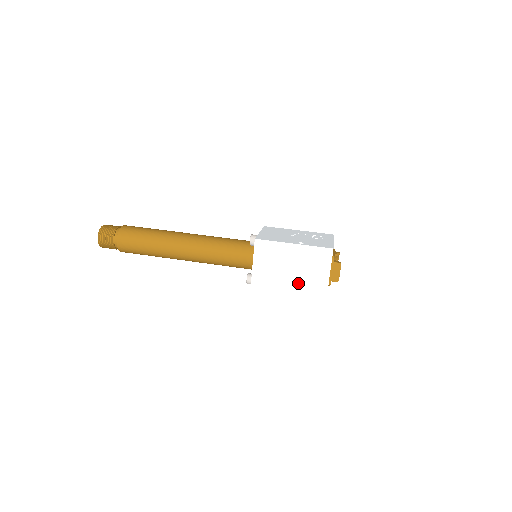
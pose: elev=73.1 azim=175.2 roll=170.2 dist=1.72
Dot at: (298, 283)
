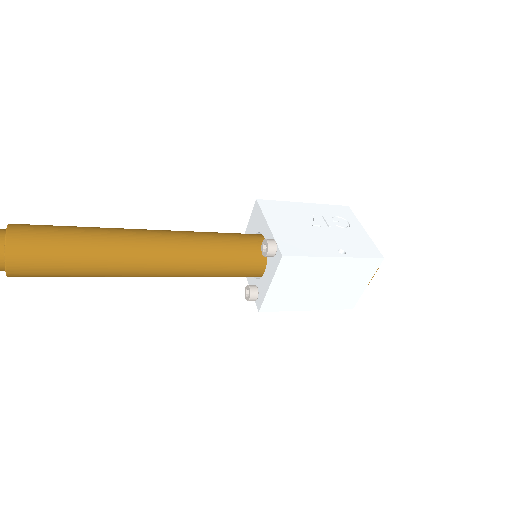
Dot at: (325, 298)
